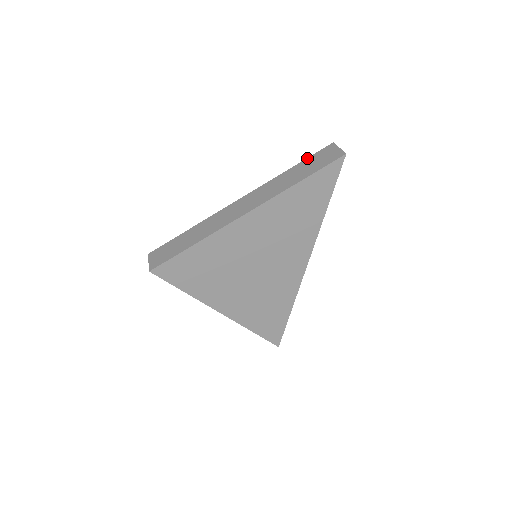
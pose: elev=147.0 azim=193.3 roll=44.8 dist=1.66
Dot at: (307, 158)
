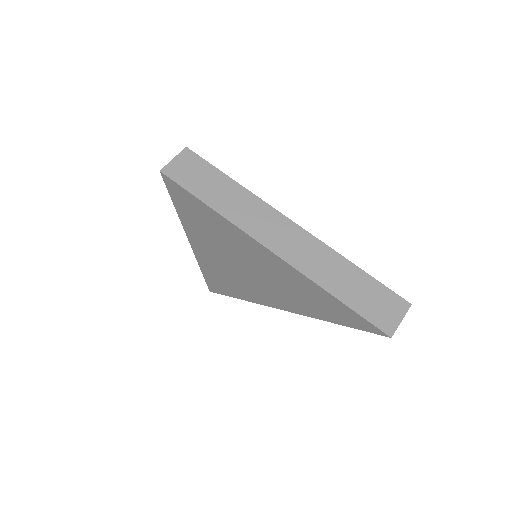
Dot at: (378, 281)
